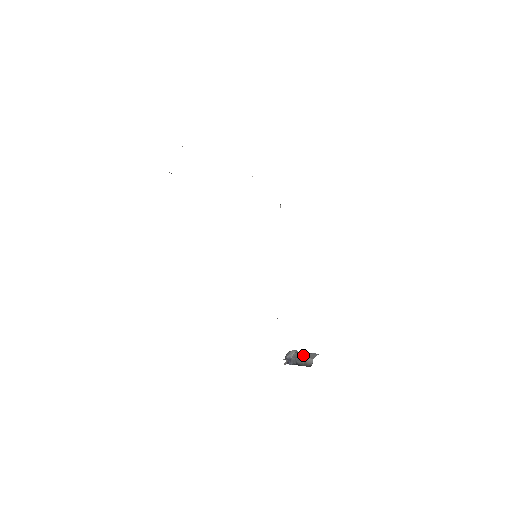
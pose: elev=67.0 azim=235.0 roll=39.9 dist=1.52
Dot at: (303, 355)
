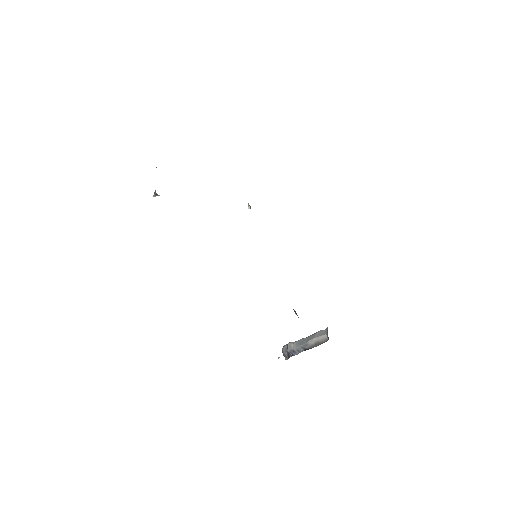
Dot at: (307, 339)
